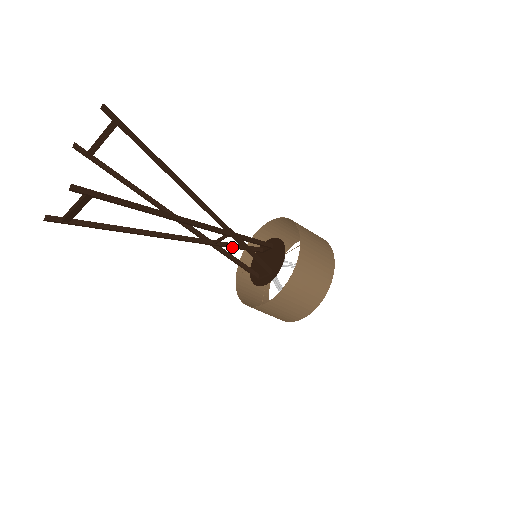
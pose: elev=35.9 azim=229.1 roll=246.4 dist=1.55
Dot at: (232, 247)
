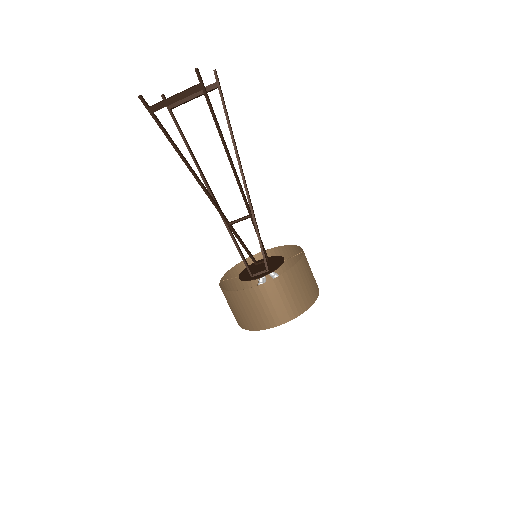
Dot at: (239, 239)
